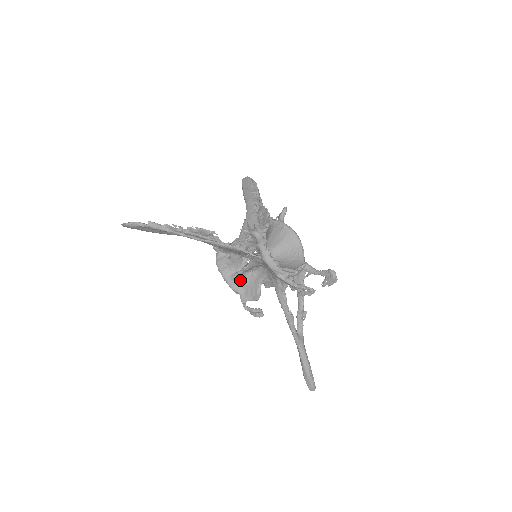
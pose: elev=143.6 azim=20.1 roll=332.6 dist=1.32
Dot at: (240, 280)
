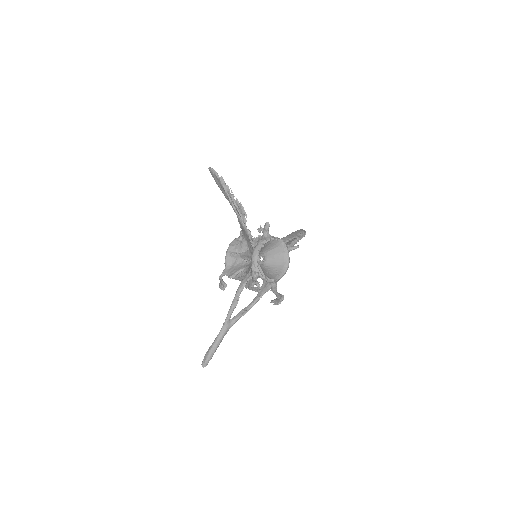
Dot at: (234, 260)
